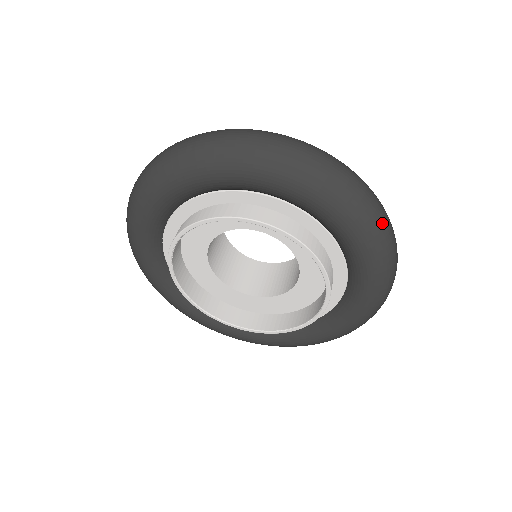
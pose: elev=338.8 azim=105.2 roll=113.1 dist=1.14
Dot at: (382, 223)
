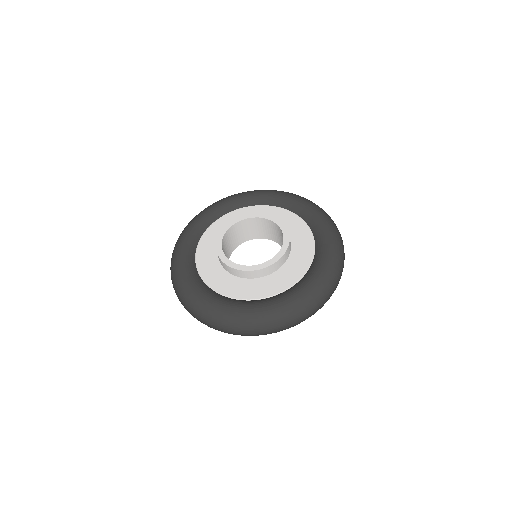
Dot at: occluded
